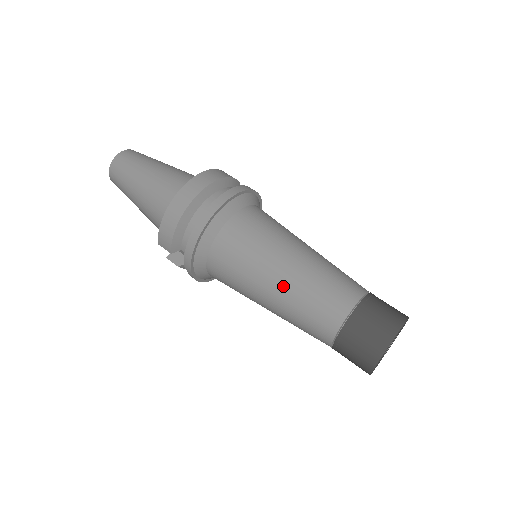
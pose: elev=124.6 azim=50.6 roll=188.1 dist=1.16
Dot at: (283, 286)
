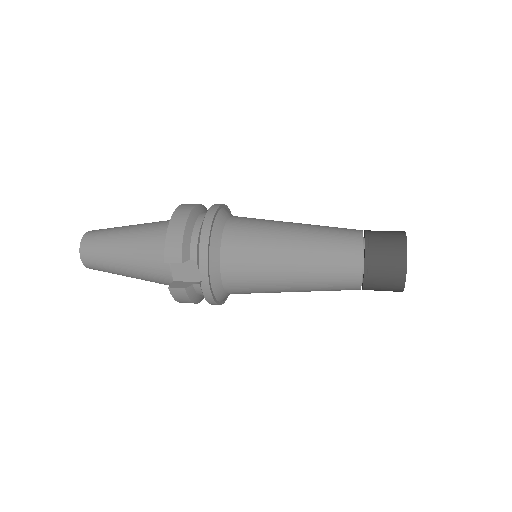
Dot at: (301, 239)
